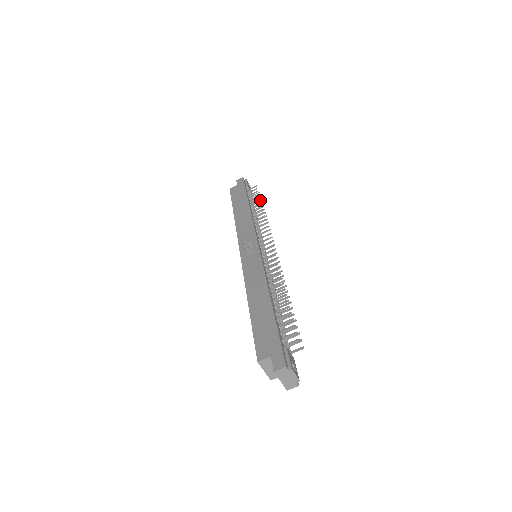
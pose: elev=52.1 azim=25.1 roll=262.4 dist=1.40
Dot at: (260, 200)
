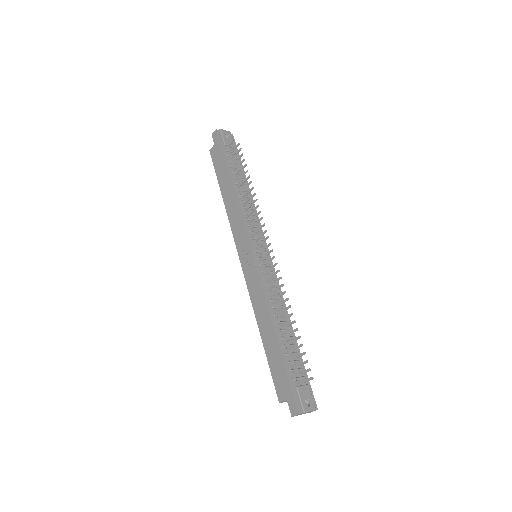
Dot at: (240, 169)
